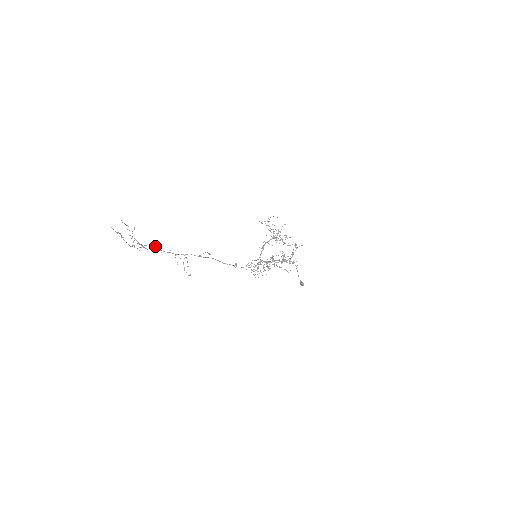
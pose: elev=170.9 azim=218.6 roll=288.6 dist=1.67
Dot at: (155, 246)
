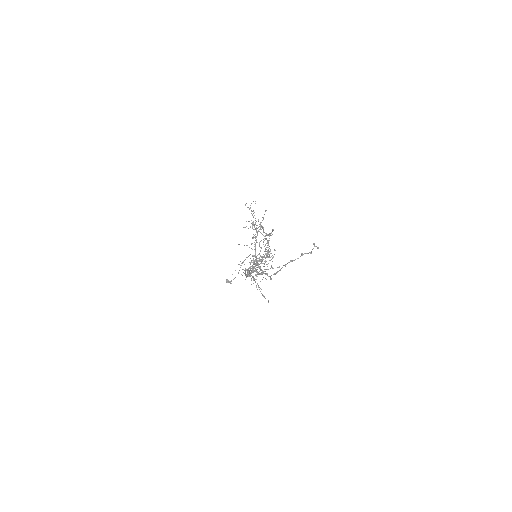
Dot at: occluded
